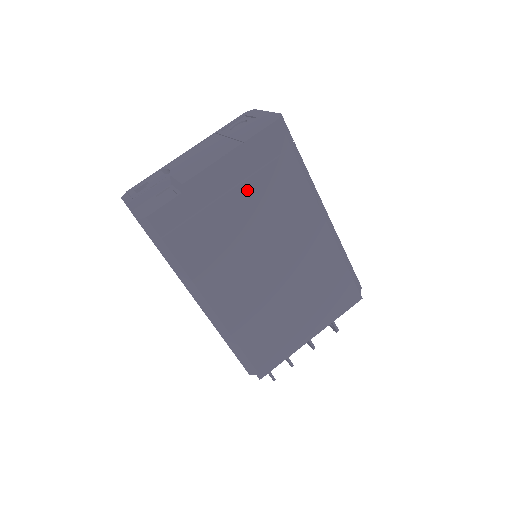
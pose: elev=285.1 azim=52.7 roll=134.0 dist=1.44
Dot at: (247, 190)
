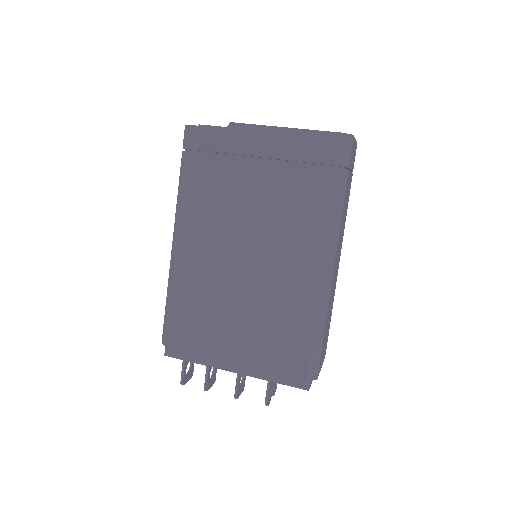
Dot at: (275, 171)
